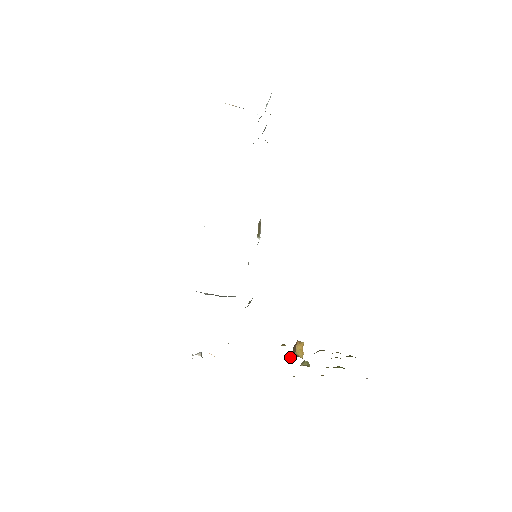
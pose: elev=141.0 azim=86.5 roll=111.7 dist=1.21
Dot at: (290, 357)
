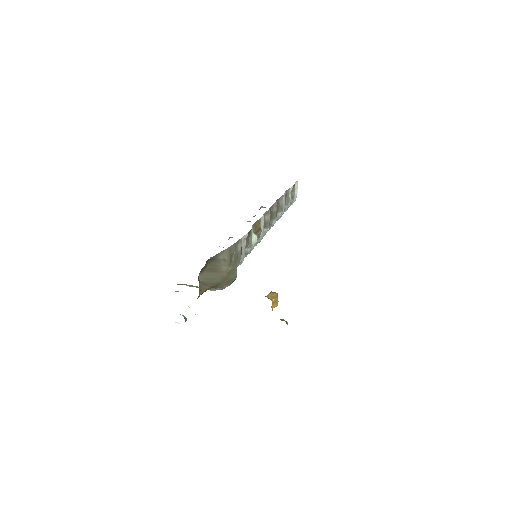
Dot at: occluded
